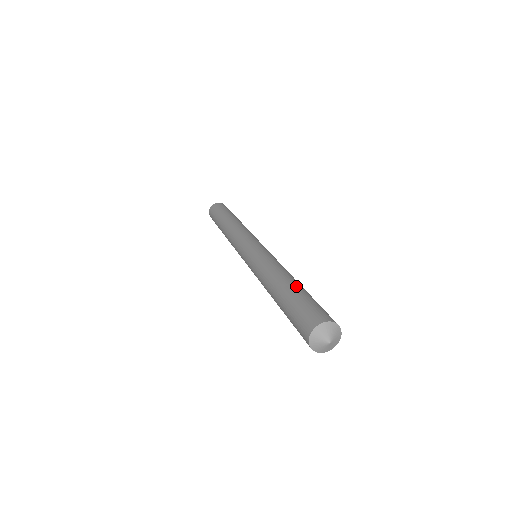
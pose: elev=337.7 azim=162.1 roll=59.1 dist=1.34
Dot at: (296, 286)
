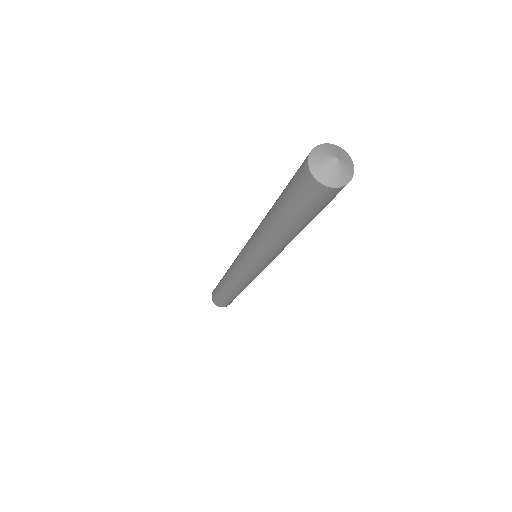
Dot at: occluded
